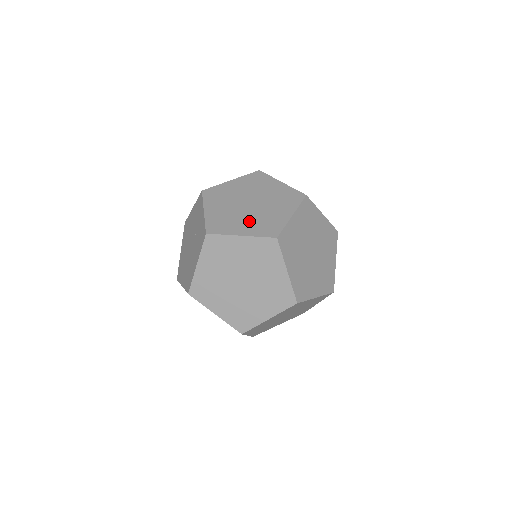
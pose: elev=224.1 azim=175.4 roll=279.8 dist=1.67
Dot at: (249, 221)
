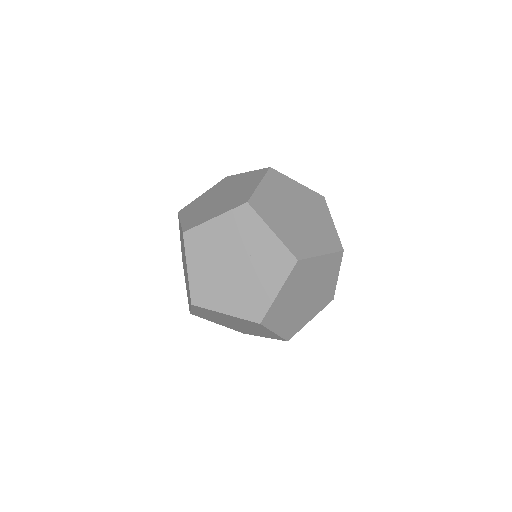
Dot at: (314, 236)
